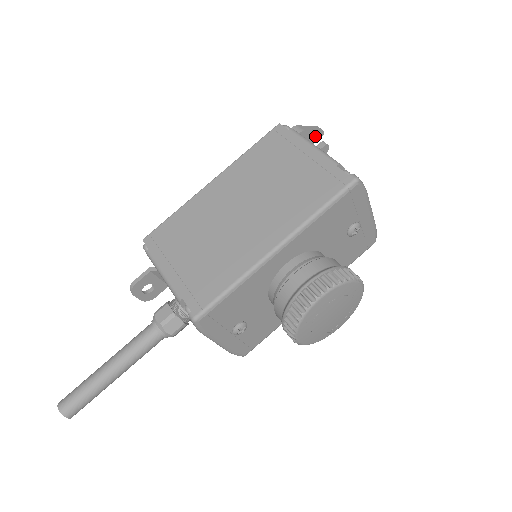
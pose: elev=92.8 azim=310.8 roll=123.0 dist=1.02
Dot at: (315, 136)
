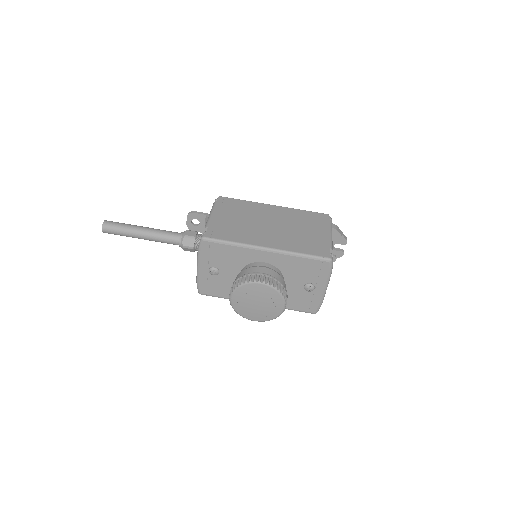
Dot at: (340, 239)
